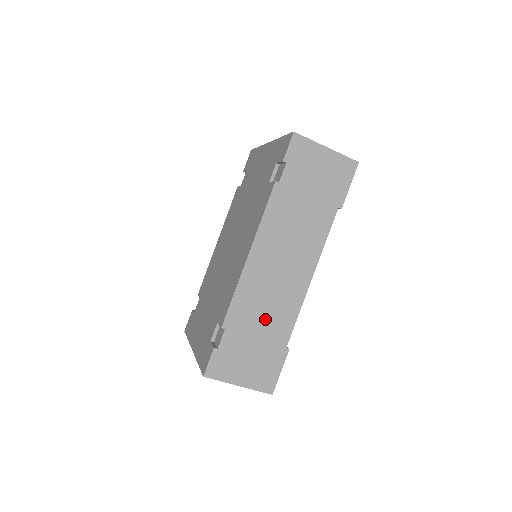
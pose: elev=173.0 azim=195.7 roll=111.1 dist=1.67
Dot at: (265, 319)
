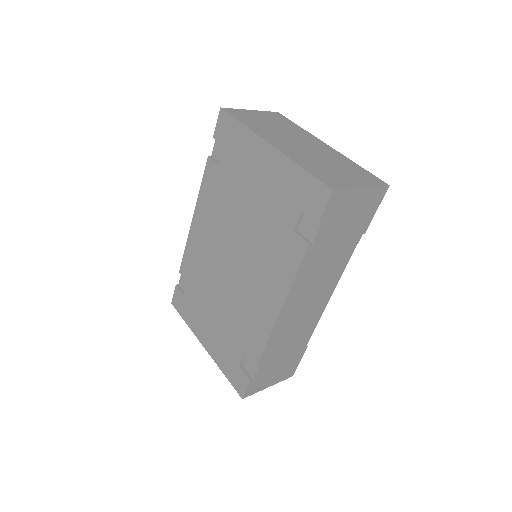
Dot at: (291, 342)
